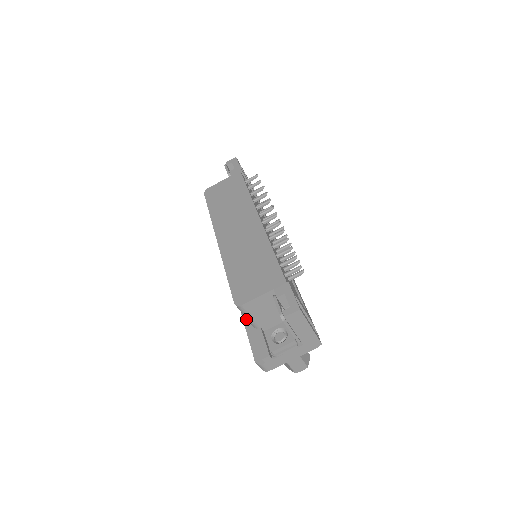
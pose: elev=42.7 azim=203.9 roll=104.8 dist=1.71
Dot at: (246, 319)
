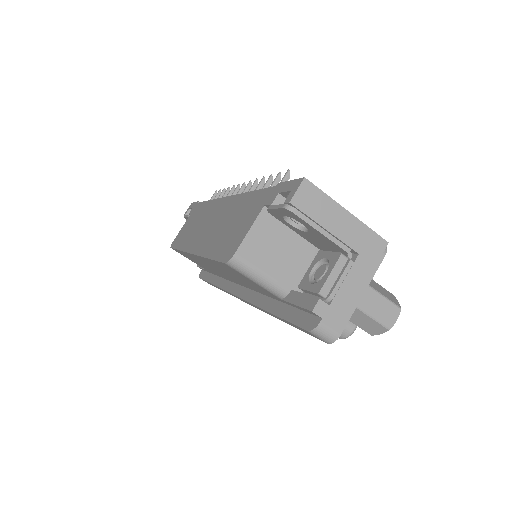
Dot at: (273, 308)
